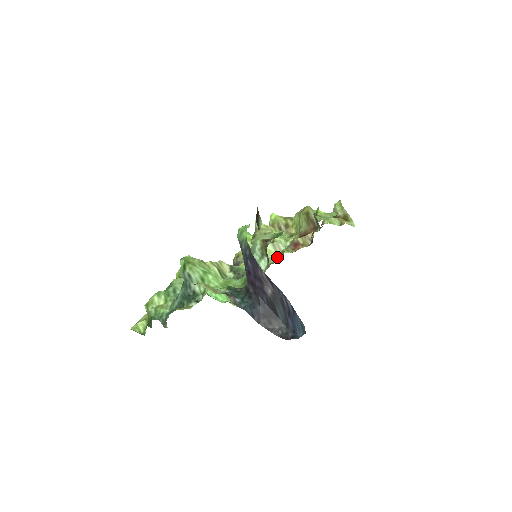
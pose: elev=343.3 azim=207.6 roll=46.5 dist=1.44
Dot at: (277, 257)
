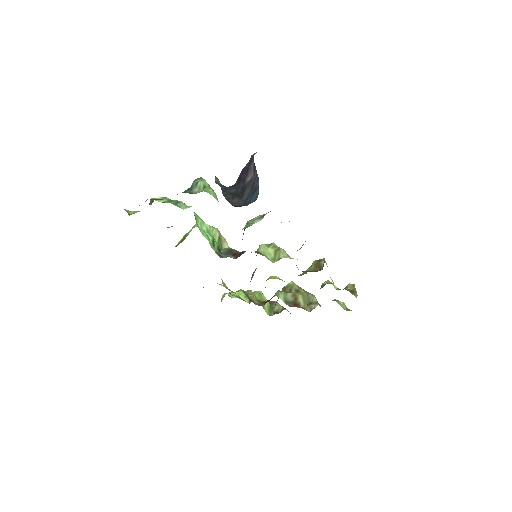
Dot at: (273, 260)
